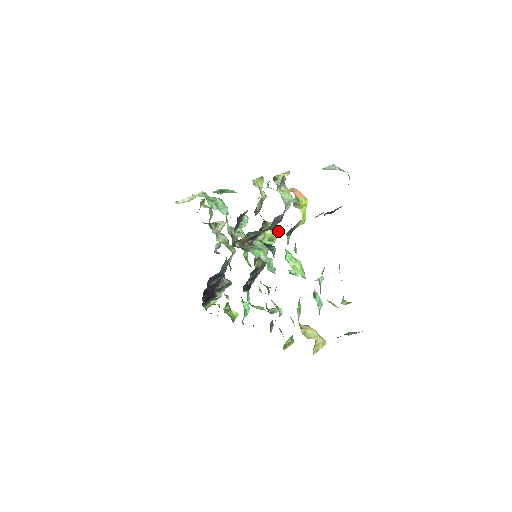
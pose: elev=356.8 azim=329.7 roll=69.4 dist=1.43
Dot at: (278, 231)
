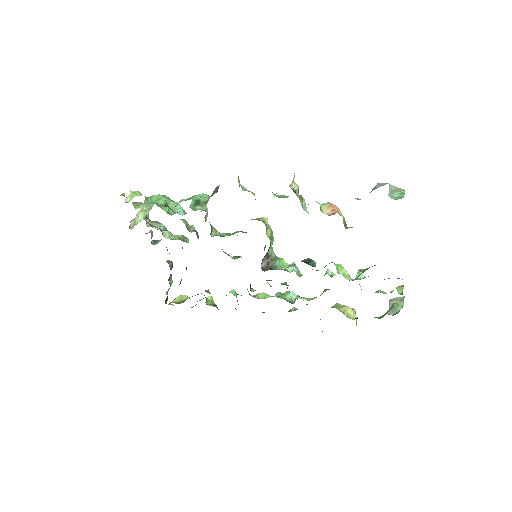
Dot at: occluded
